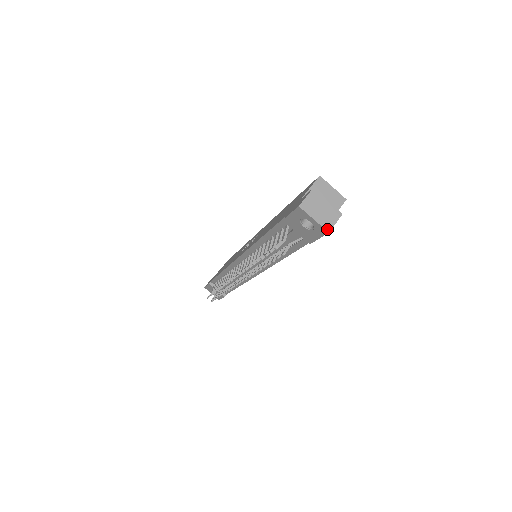
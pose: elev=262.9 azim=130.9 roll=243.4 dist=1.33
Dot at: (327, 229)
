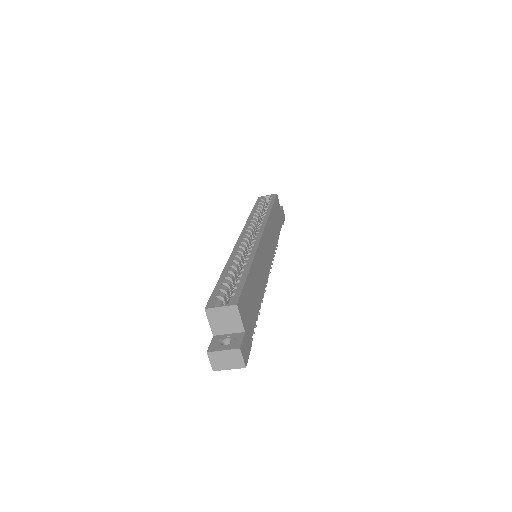
Dot at: (243, 367)
